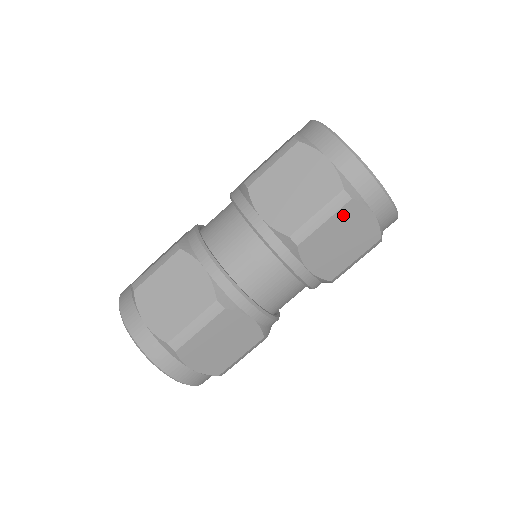
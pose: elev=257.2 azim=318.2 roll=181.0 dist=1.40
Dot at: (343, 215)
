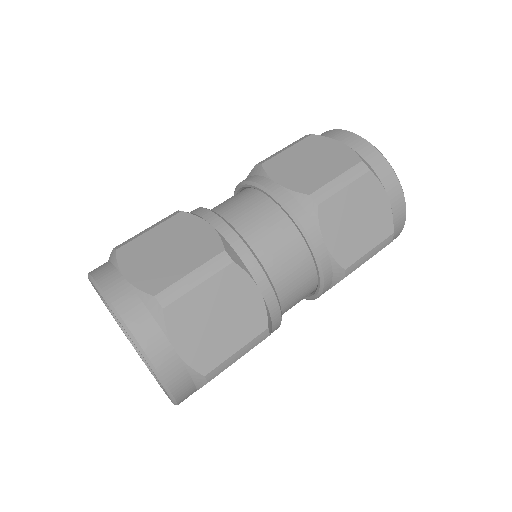
Dot at: (361, 186)
